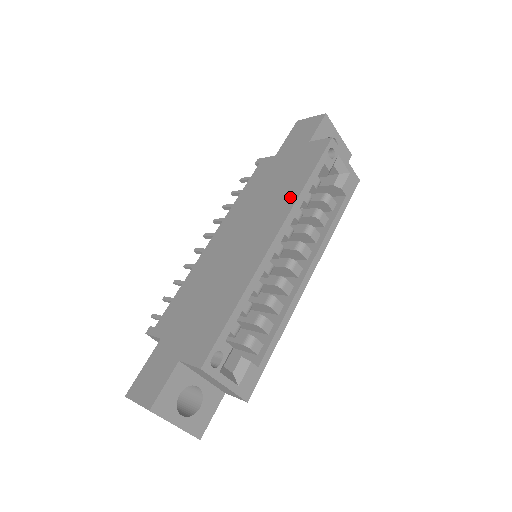
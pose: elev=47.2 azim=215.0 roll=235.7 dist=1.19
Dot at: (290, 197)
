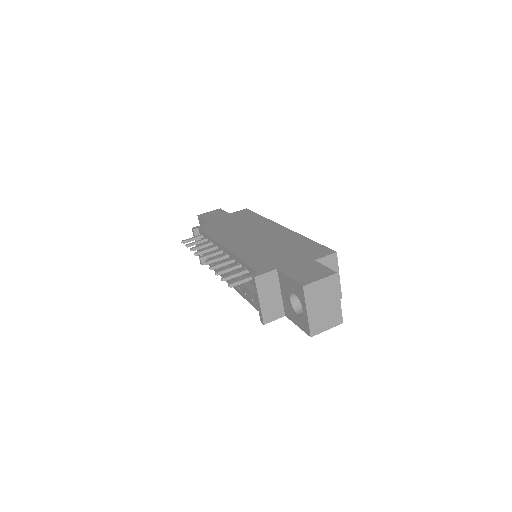
Dot at: (262, 220)
